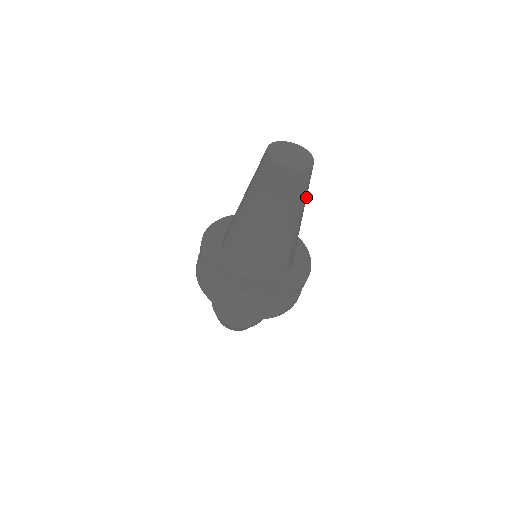
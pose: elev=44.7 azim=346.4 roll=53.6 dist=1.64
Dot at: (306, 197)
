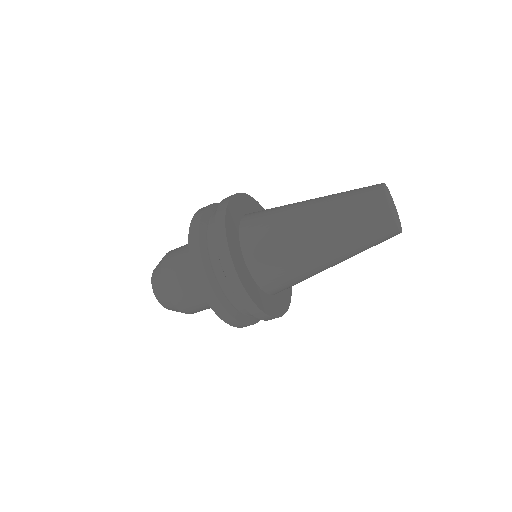
Dot at: occluded
